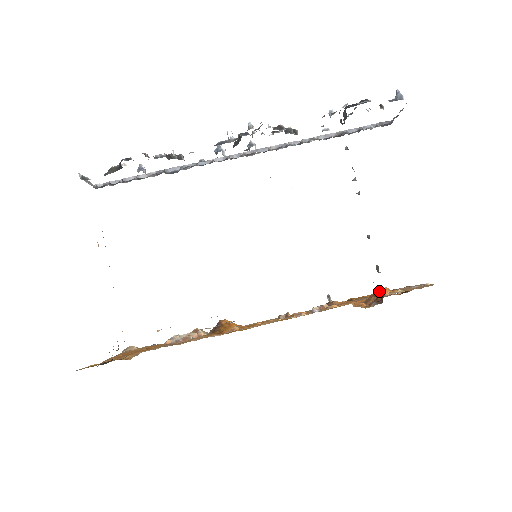
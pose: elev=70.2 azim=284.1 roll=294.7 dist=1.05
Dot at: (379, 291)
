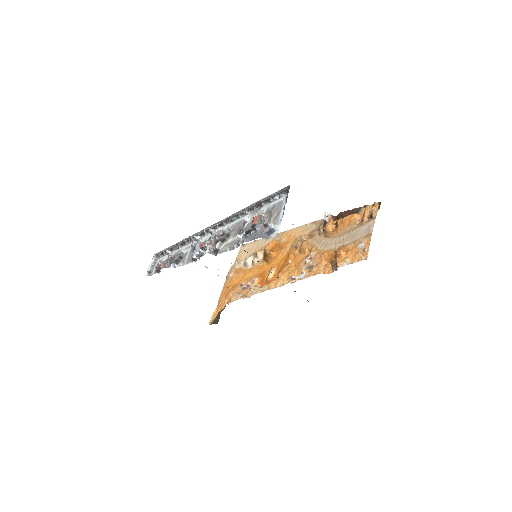
Dot at: (337, 256)
